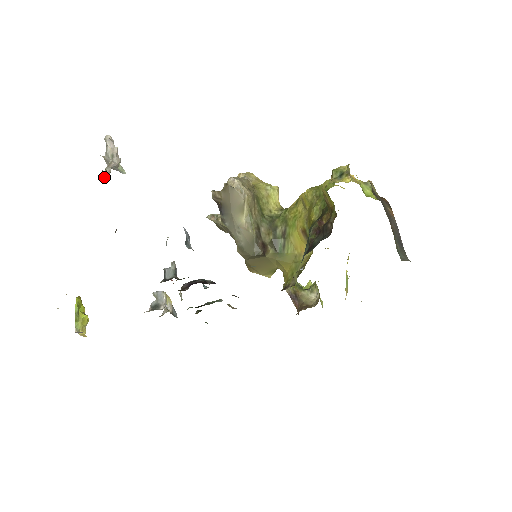
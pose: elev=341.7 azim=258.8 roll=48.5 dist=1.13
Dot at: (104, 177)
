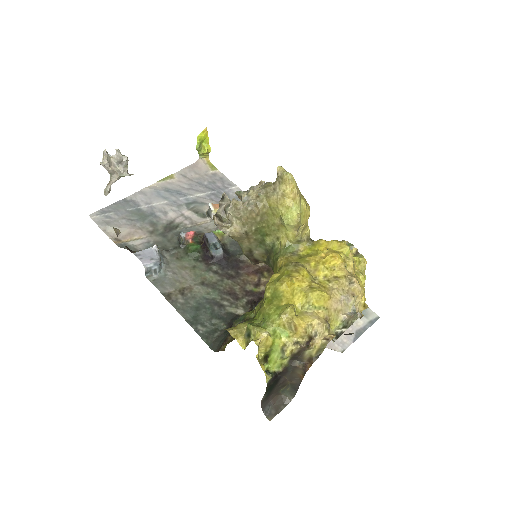
Dot at: (106, 195)
